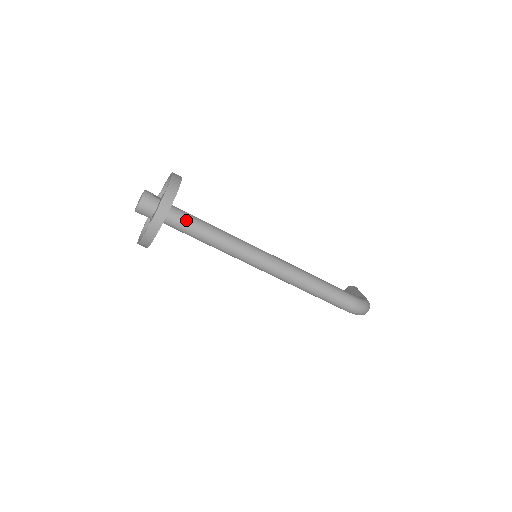
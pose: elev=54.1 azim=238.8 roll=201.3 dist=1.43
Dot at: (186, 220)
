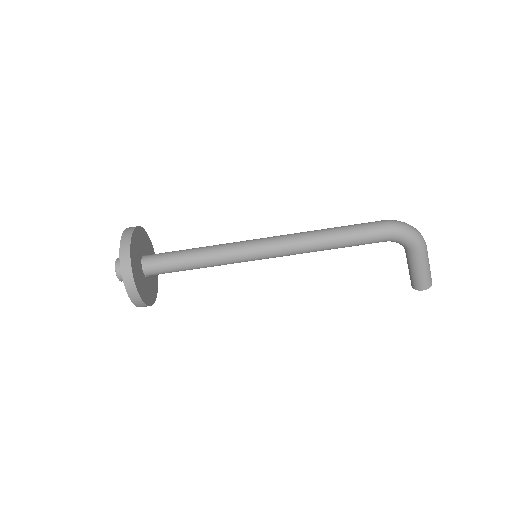
Dot at: (165, 253)
